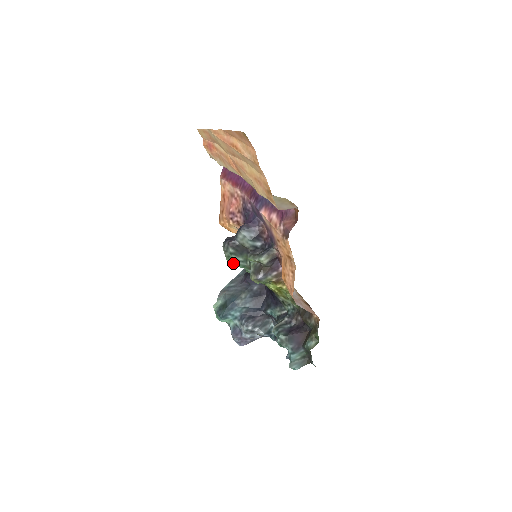
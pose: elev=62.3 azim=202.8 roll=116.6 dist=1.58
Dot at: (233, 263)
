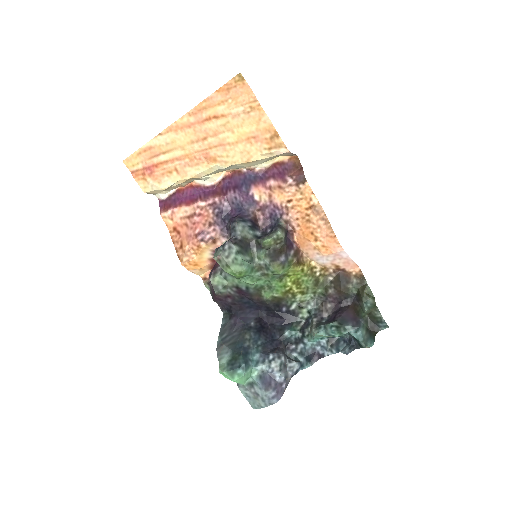
Dot at: (242, 266)
